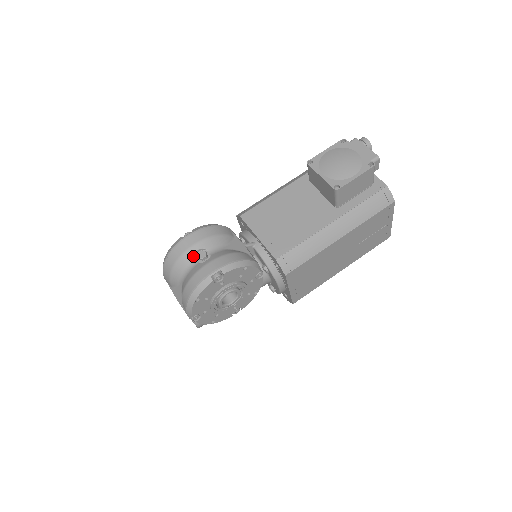
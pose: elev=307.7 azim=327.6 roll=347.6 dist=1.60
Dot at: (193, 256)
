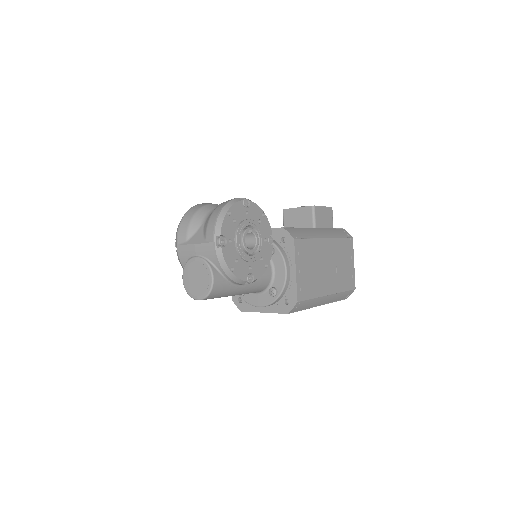
Dot at: (214, 207)
